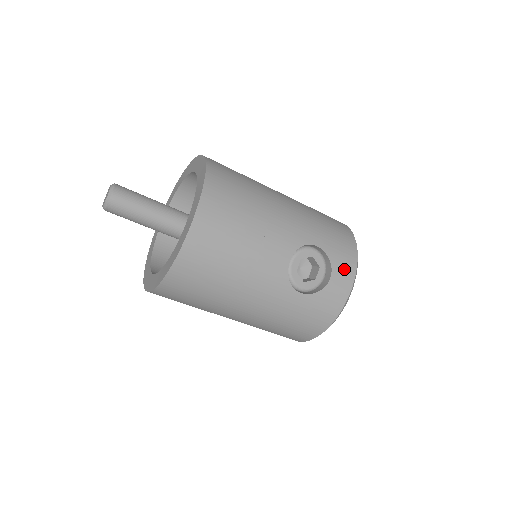
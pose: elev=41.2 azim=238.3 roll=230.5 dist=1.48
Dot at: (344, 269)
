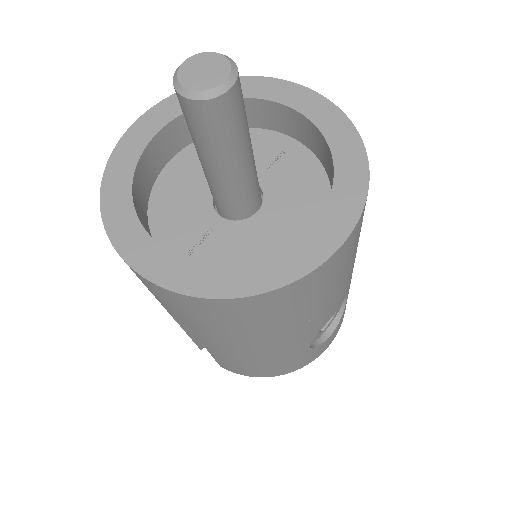
Dot at: (340, 324)
